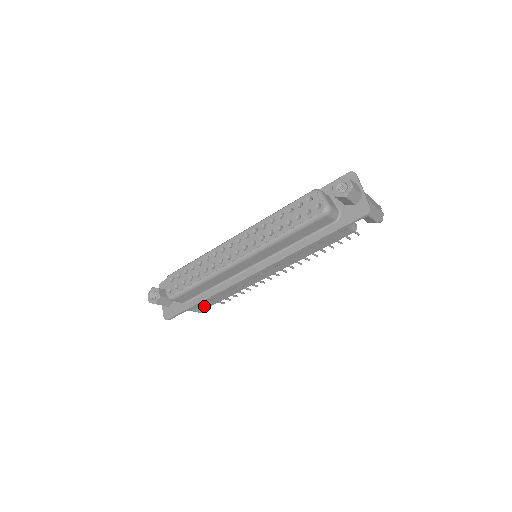
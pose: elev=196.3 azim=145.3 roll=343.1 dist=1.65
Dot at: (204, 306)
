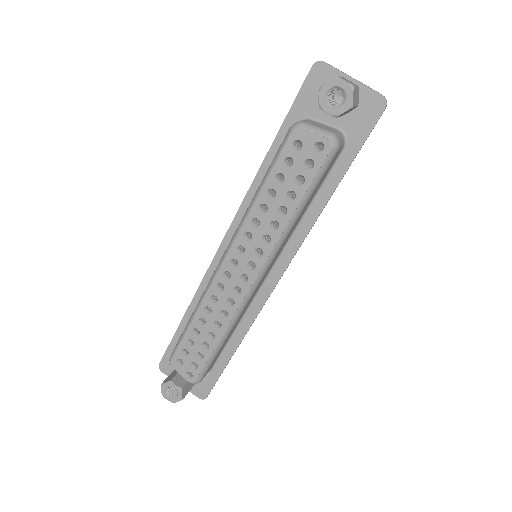
Dot at: occluded
